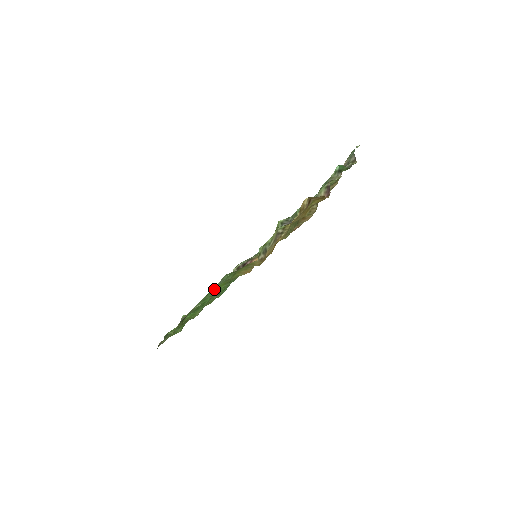
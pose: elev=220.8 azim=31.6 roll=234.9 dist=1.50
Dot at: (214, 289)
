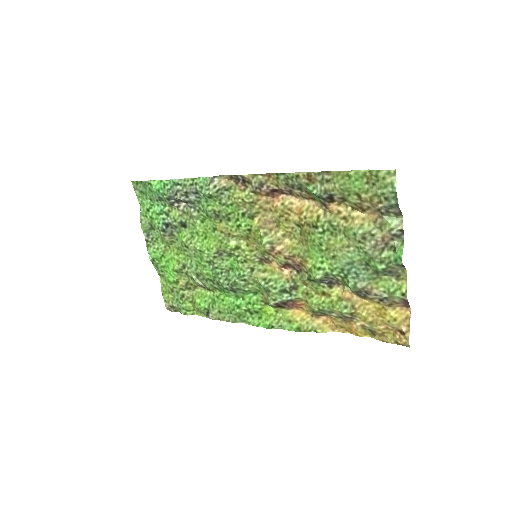
Dot at: (264, 324)
